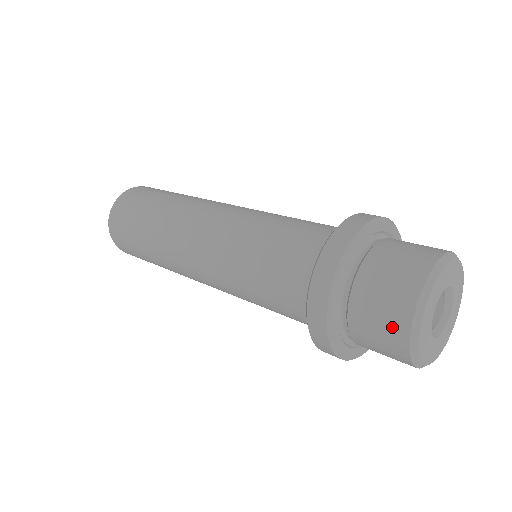
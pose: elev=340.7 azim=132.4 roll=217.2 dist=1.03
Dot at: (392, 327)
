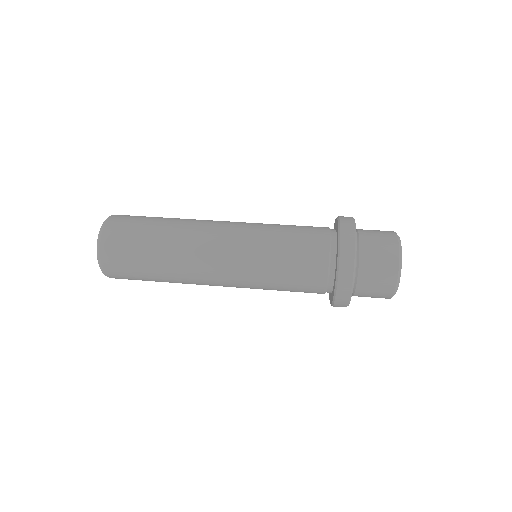
Dot at: (386, 283)
